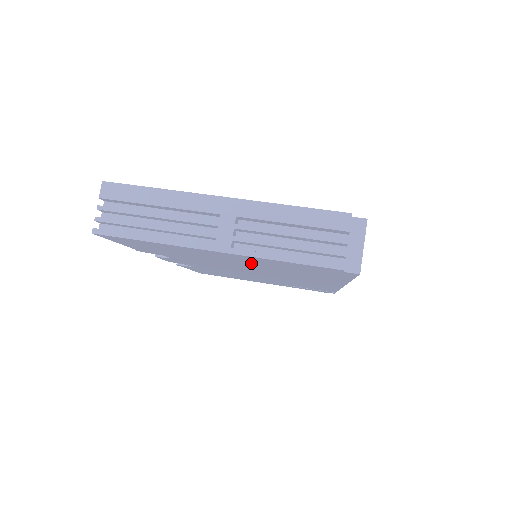
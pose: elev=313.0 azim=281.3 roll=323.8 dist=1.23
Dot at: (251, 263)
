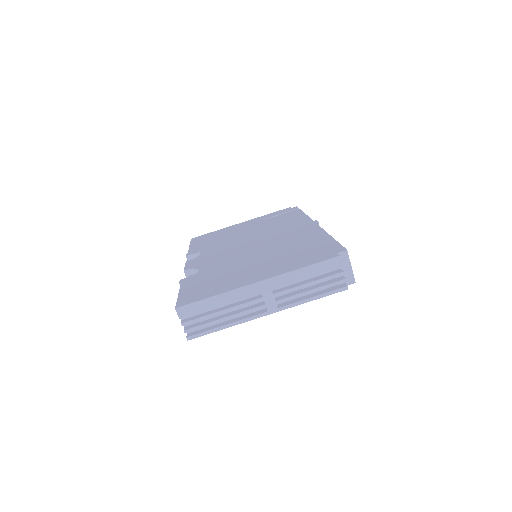
Dot at: occluded
